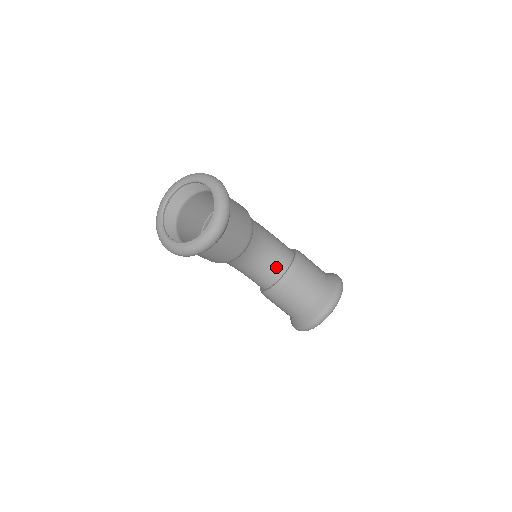
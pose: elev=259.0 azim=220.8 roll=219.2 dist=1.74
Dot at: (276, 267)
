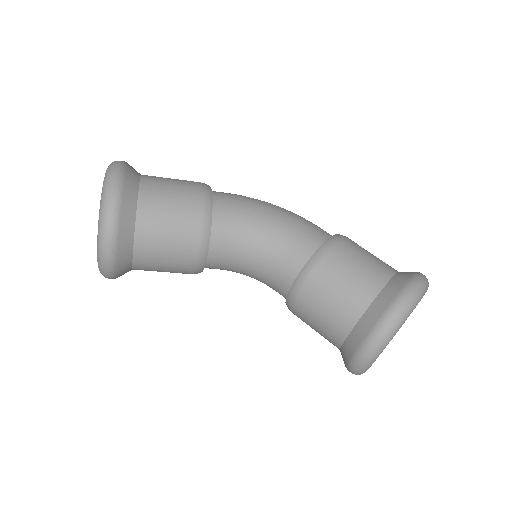
Dot at: (280, 274)
